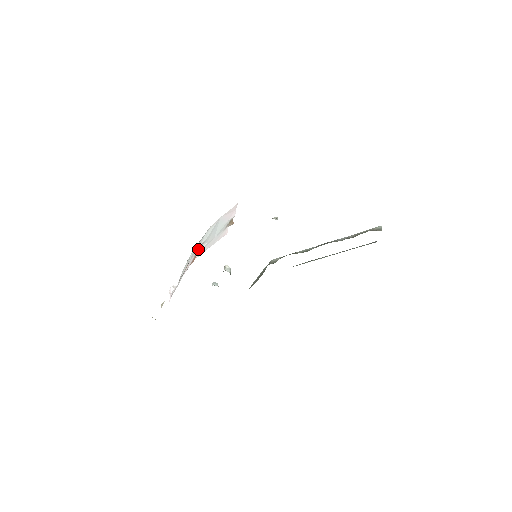
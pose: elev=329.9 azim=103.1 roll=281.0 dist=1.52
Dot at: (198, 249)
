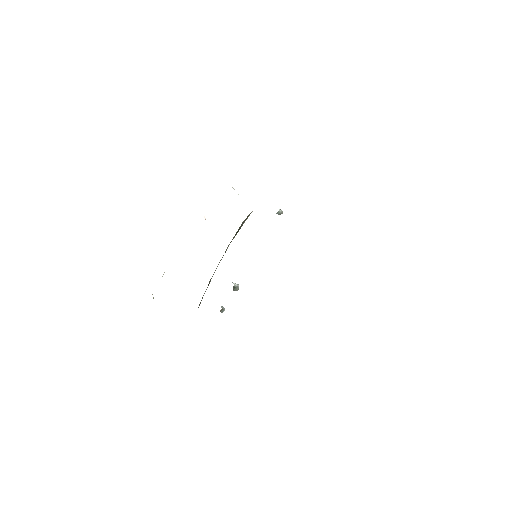
Dot at: occluded
